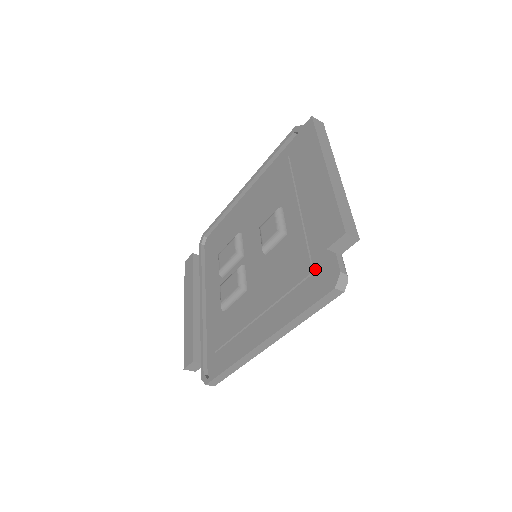
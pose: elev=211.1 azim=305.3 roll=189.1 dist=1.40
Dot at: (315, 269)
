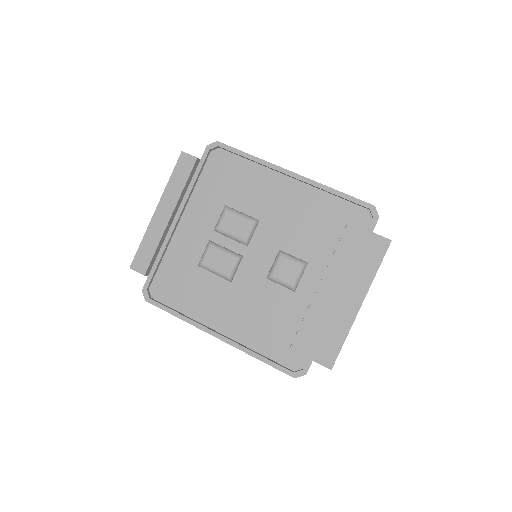
Dot at: (292, 342)
